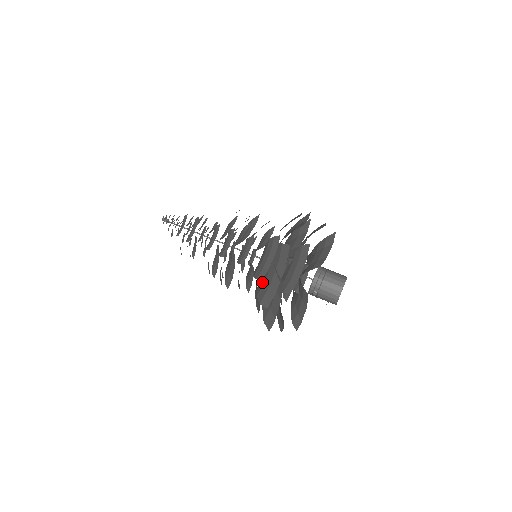
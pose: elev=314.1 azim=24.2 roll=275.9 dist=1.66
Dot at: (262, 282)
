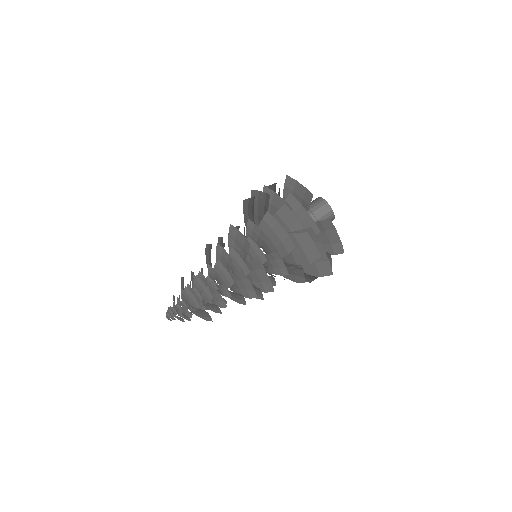
Dot at: (288, 257)
